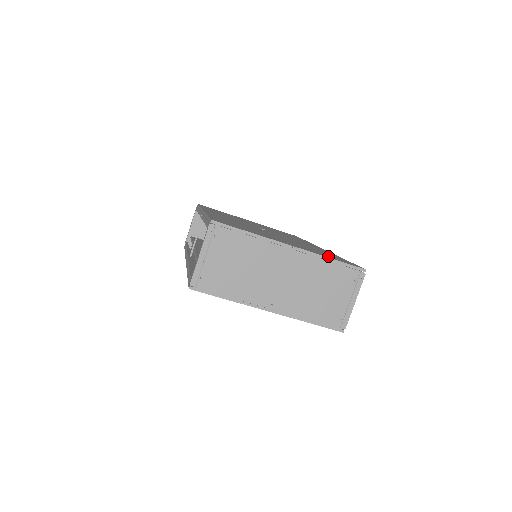
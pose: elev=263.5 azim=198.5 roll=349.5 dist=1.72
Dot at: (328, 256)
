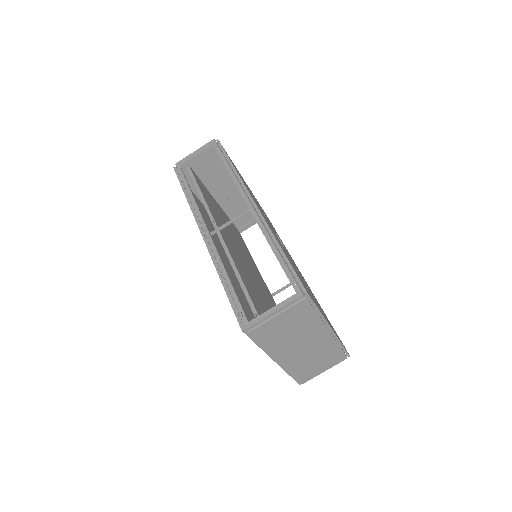
Dot at: occluded
